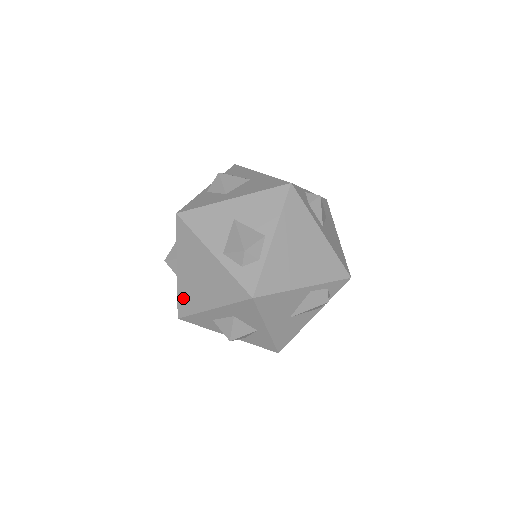
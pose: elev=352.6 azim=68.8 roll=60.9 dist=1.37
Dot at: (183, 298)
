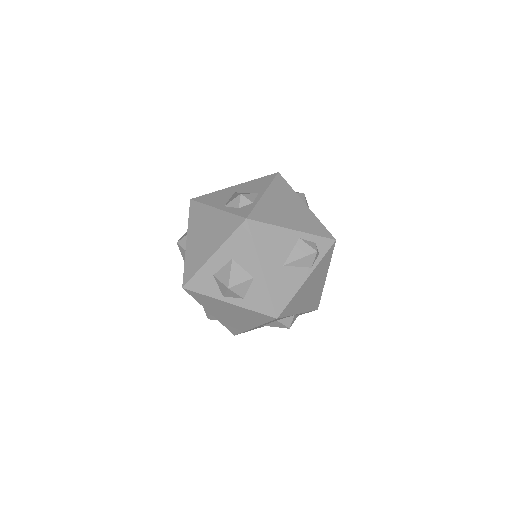
Dot at: (189, 264)
